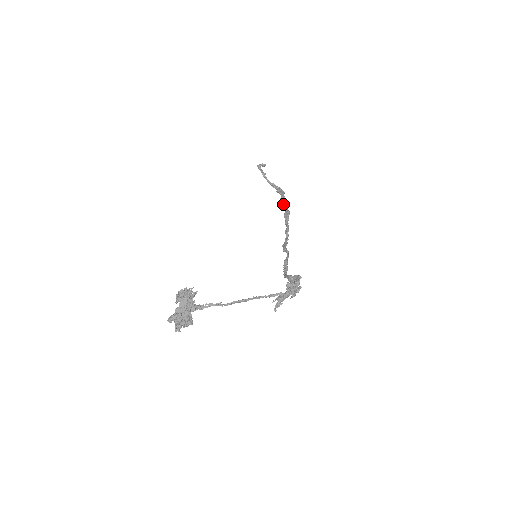
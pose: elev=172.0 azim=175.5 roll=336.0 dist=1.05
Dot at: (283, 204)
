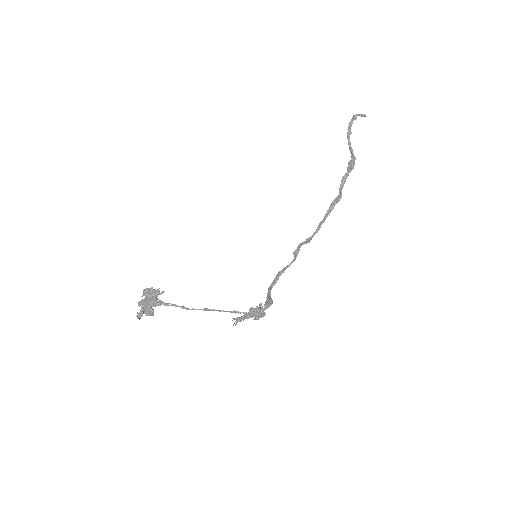
Dot at: (341, 185)
